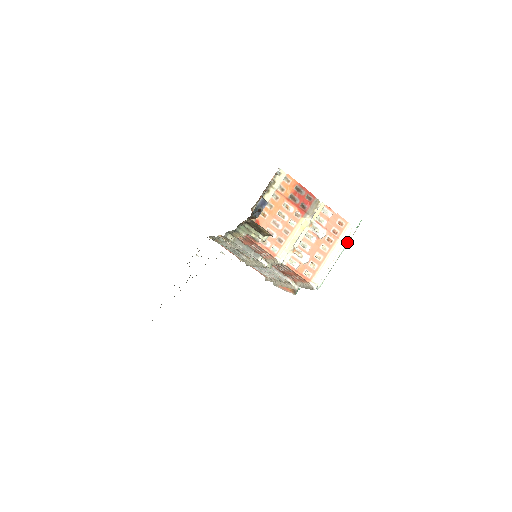
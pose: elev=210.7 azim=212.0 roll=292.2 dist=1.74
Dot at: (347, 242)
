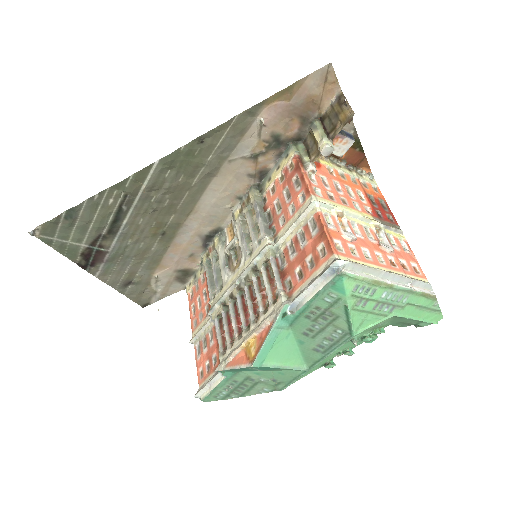
Dot at: (415, 289)
